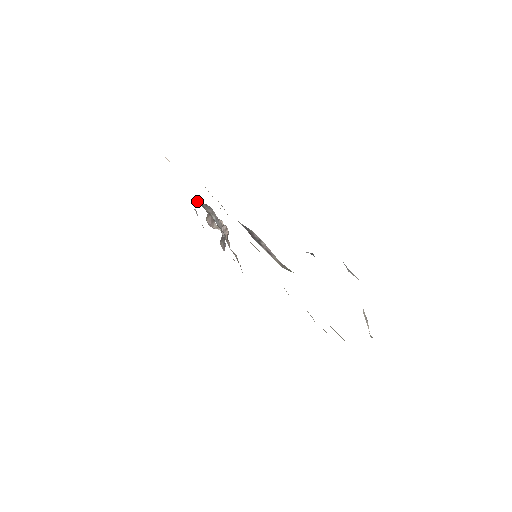
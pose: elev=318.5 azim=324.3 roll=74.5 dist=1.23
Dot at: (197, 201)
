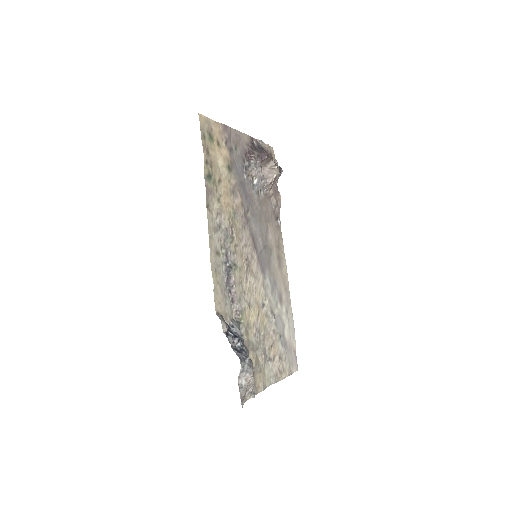
Dot at: (249, 156)
